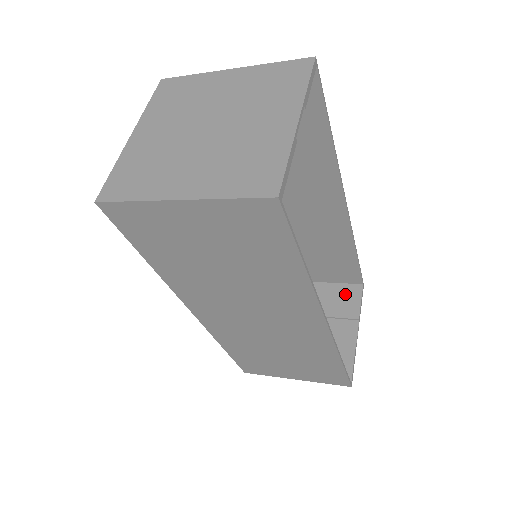
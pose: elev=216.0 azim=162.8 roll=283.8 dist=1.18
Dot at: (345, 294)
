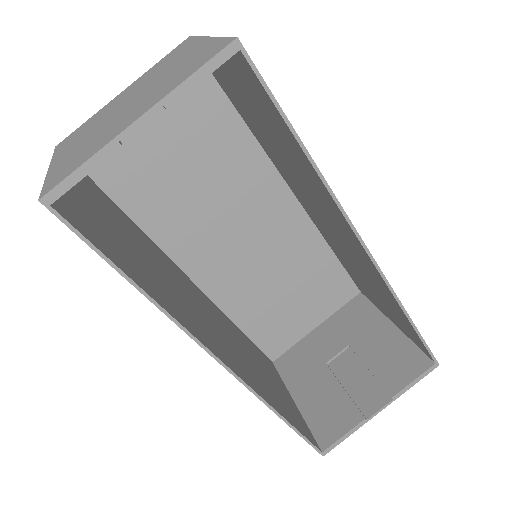
Dot at: (407, 359)
